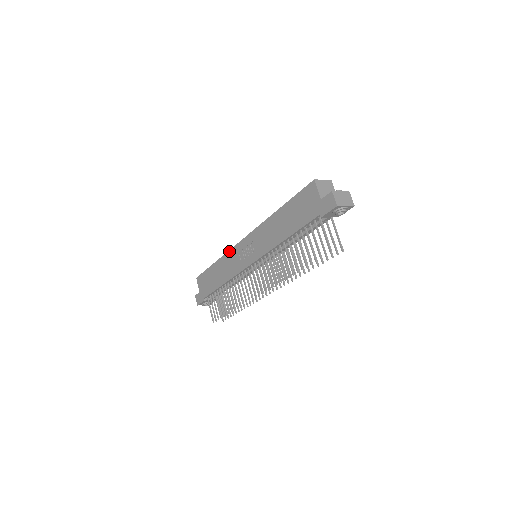
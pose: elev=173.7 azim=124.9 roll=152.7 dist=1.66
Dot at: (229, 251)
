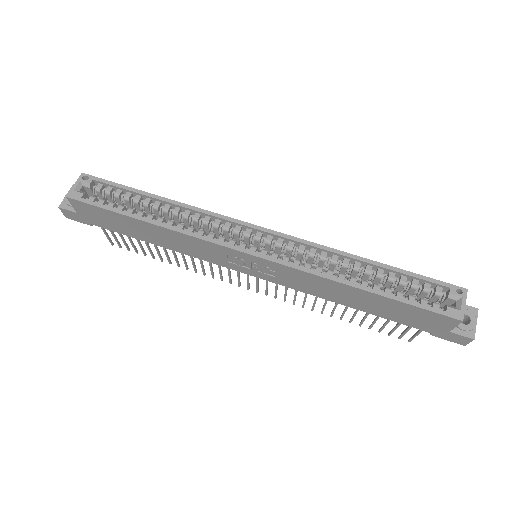
Dot at: (200, 240)
